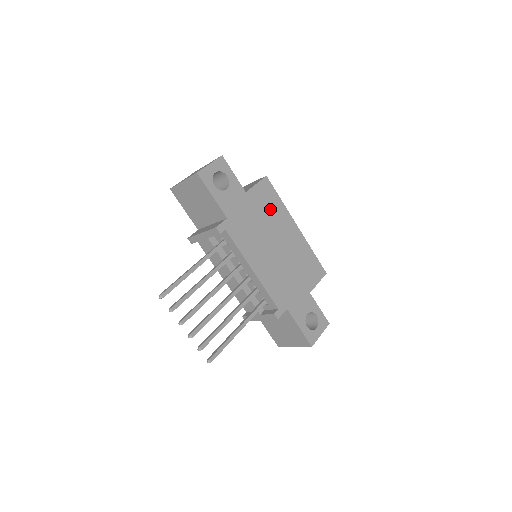
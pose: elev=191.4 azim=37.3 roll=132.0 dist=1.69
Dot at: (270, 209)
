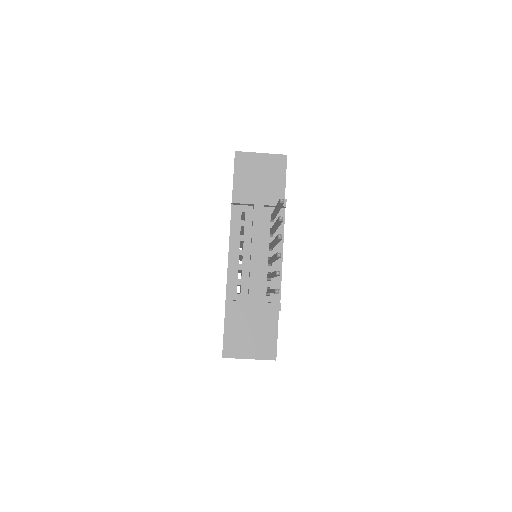
Dot at: occluded
